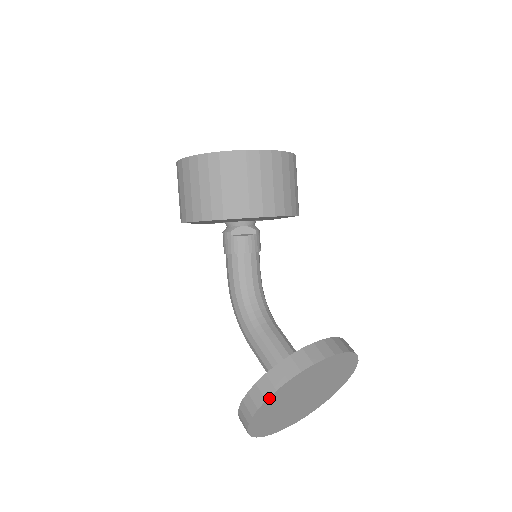
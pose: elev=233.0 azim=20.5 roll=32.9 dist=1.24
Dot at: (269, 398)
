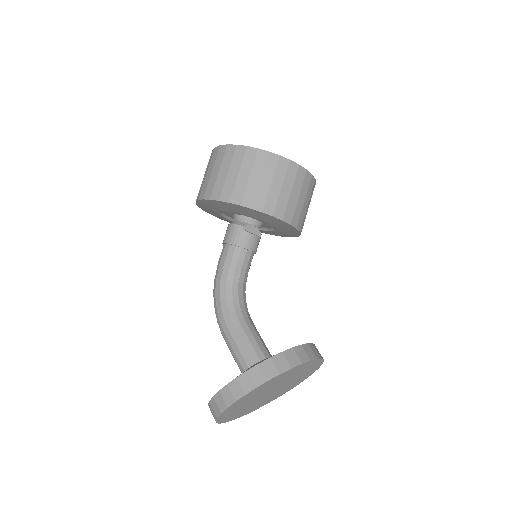
Dot at: (270, 380)
